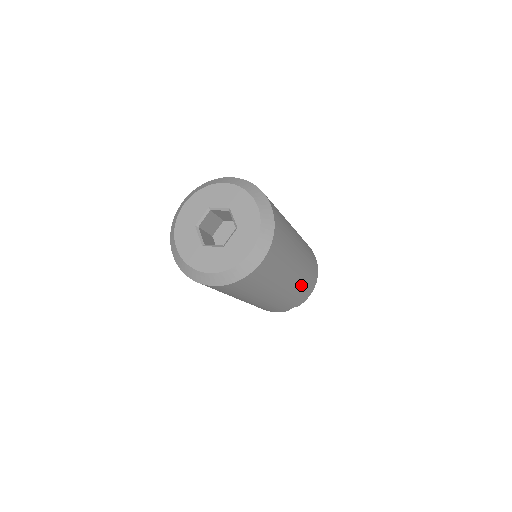
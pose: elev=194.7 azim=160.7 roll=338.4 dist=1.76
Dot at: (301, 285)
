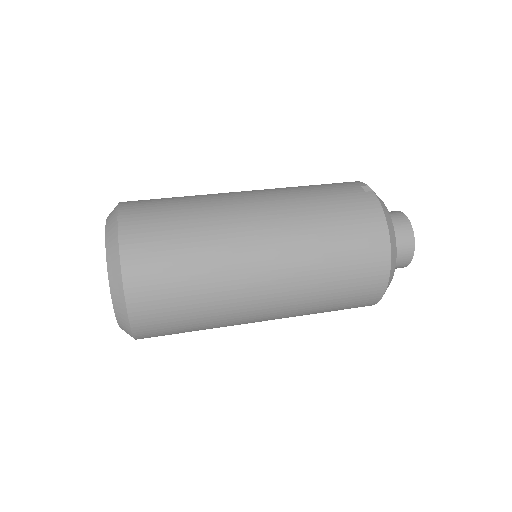
Dot at: occluded
